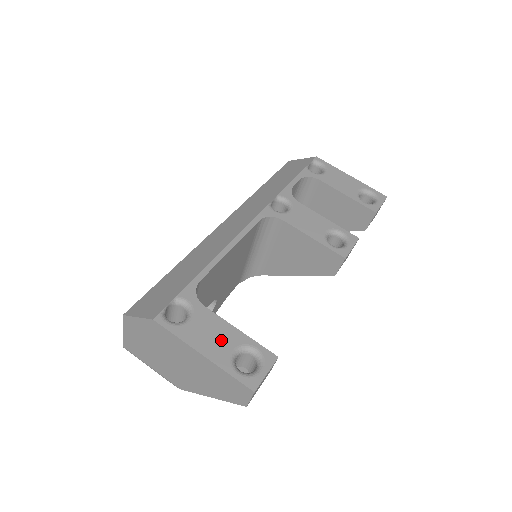
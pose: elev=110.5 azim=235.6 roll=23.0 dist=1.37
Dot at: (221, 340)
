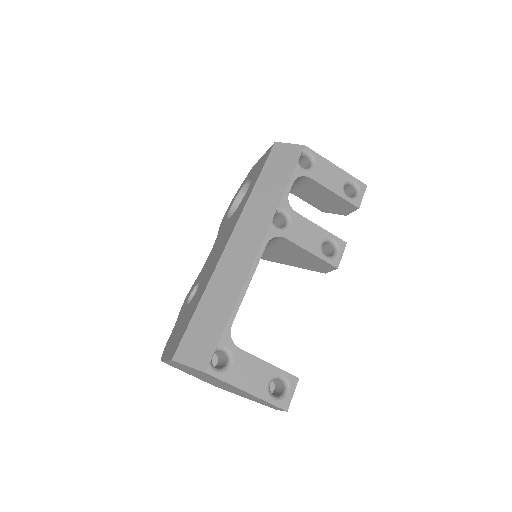
Dot at: (258, 376)
